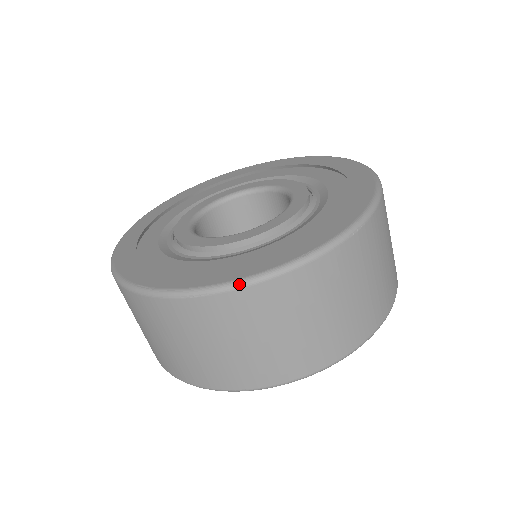
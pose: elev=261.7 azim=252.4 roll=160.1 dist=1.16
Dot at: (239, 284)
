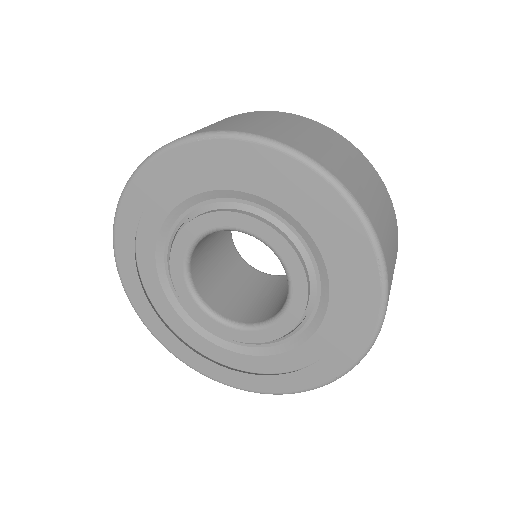
Dot at: occluded
